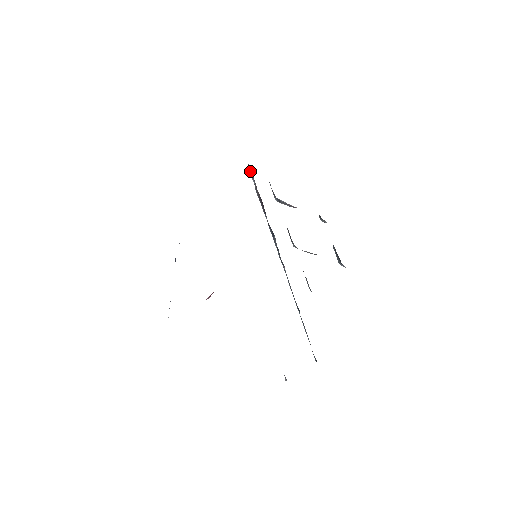
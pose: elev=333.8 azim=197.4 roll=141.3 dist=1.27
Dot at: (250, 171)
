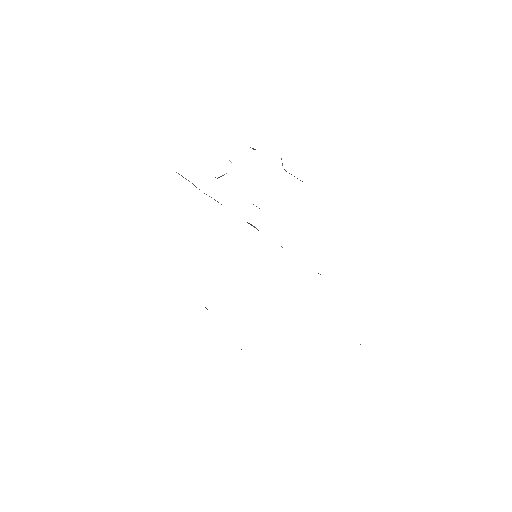
Dot at: occluded
